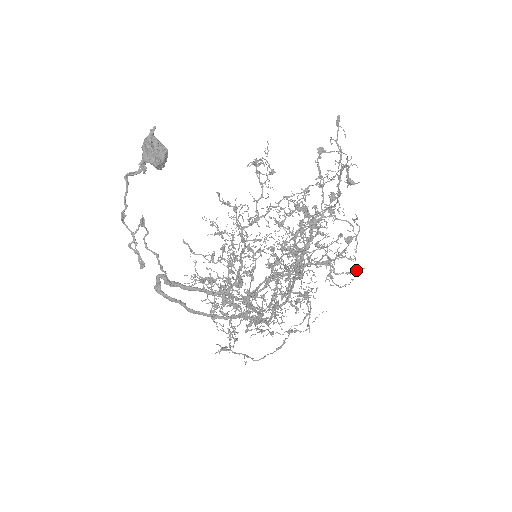
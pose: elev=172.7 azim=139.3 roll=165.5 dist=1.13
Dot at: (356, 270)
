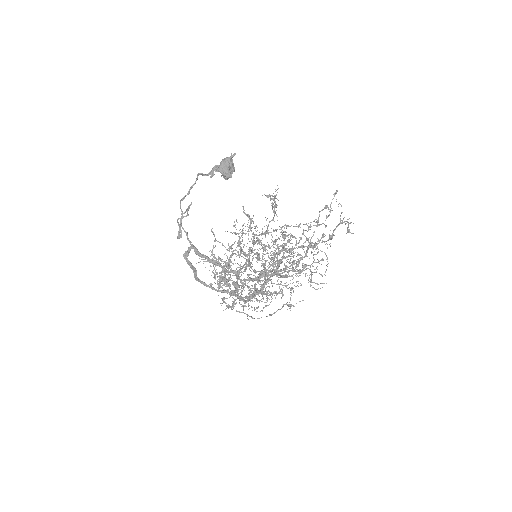
Dot at: (322, 283)
